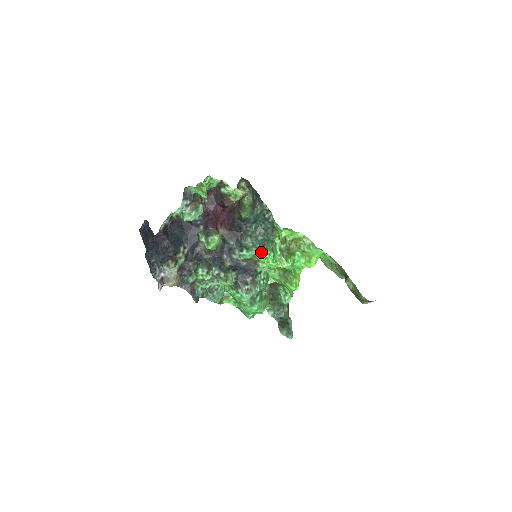
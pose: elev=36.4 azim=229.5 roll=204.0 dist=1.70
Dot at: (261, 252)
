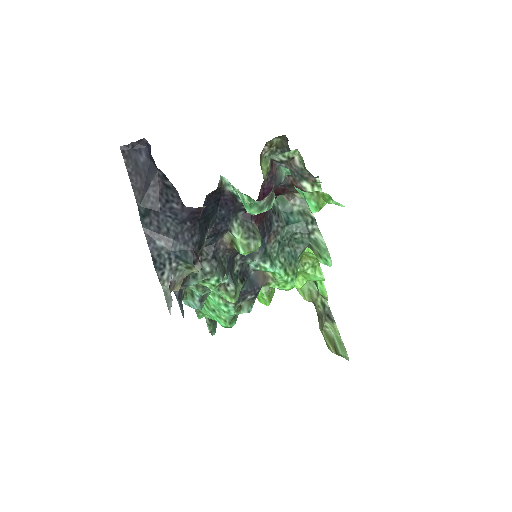
Dot at: (286, 274)
